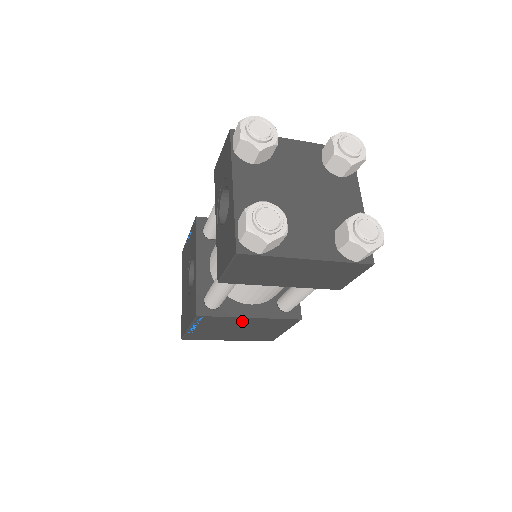
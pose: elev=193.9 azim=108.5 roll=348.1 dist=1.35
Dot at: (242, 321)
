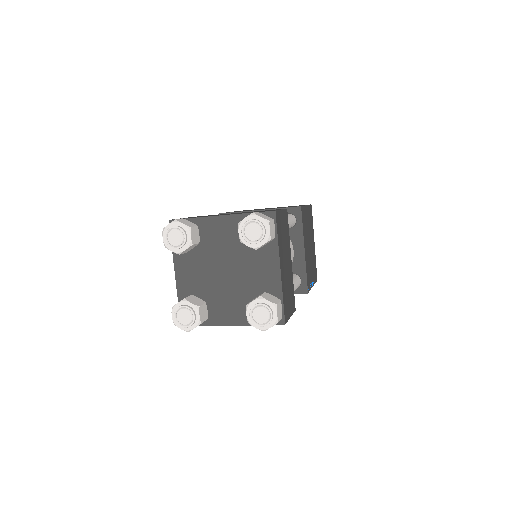
Dot at: occluded
